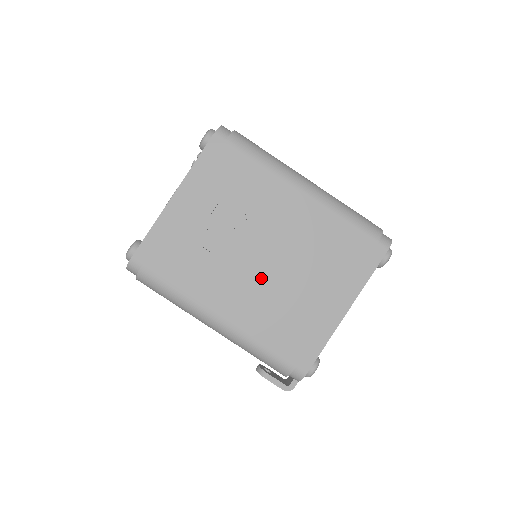
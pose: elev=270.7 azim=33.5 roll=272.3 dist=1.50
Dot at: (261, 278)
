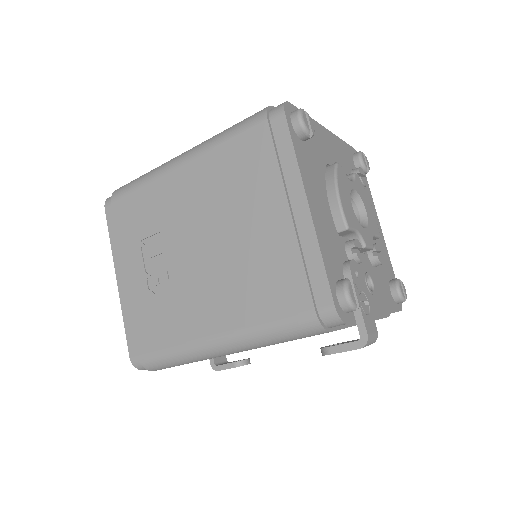
Dot at: (214, 266)
